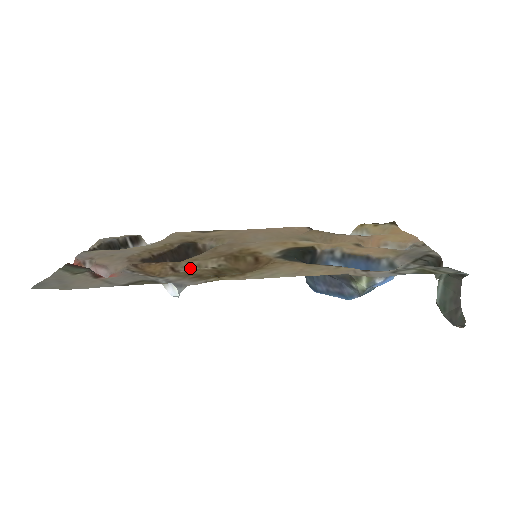
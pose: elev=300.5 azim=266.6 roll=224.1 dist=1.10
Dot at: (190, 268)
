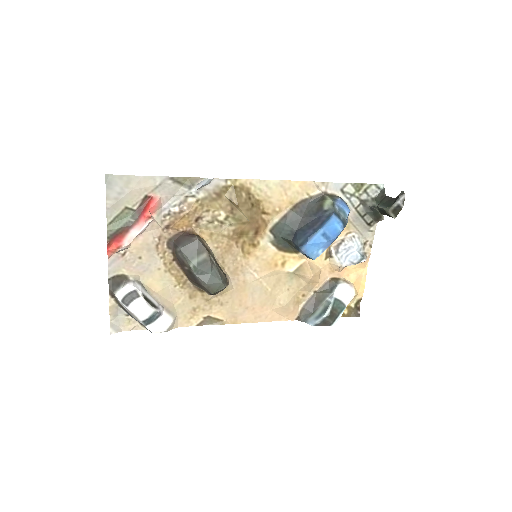
Dot at: (209, 225)
